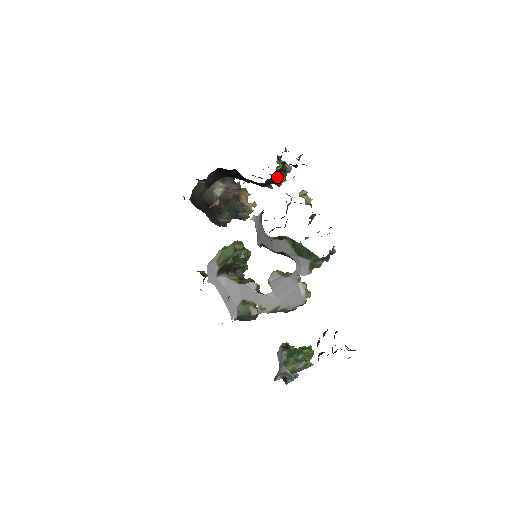
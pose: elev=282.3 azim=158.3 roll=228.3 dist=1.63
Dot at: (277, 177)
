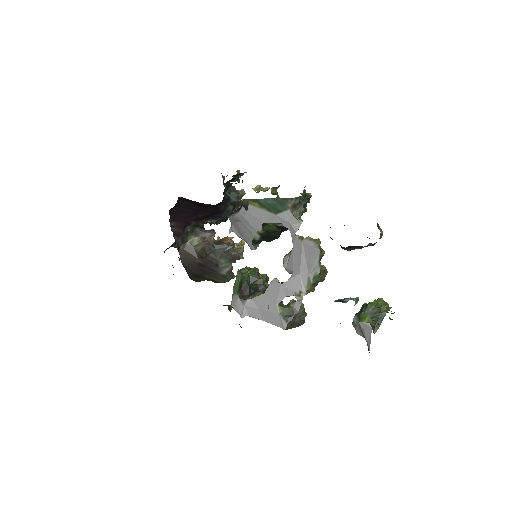
Dot at: (232, 198)
